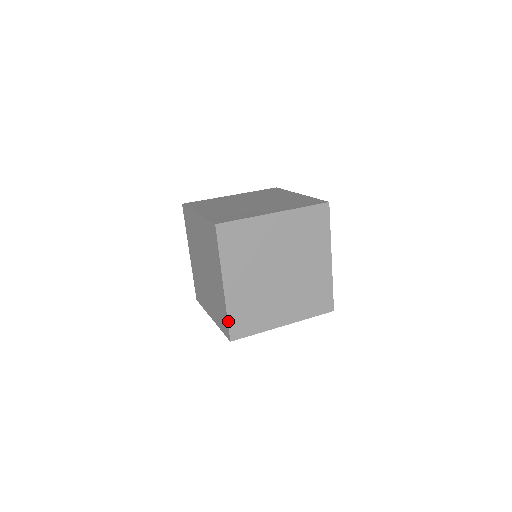
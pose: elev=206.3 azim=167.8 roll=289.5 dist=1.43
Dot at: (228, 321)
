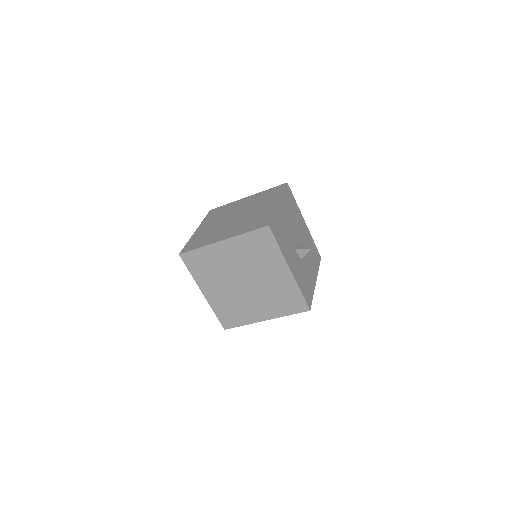
Dot at: (217, 316)
